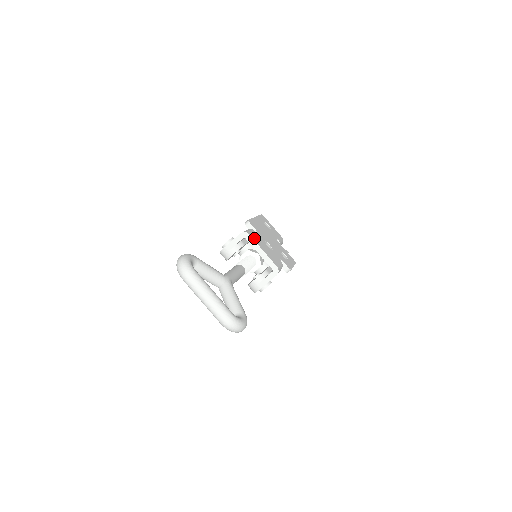
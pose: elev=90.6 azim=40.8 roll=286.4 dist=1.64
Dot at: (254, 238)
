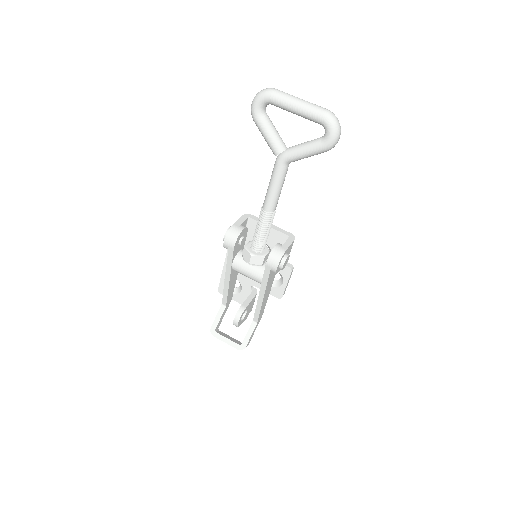
Dot at: occluded
